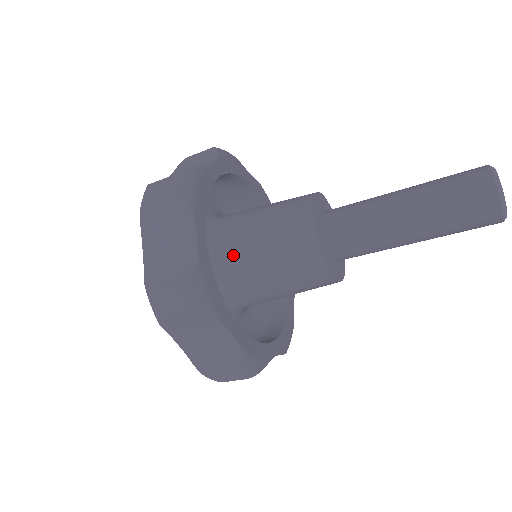
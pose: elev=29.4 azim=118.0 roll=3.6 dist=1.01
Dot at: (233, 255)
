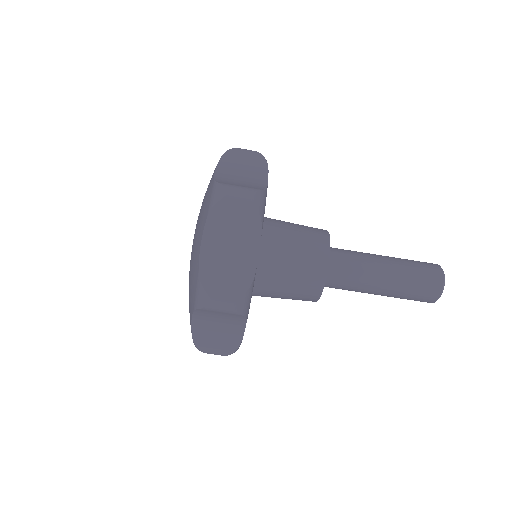
Dot at: occluded
